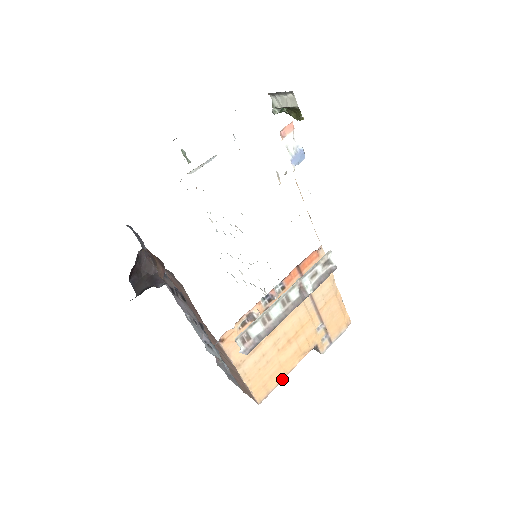
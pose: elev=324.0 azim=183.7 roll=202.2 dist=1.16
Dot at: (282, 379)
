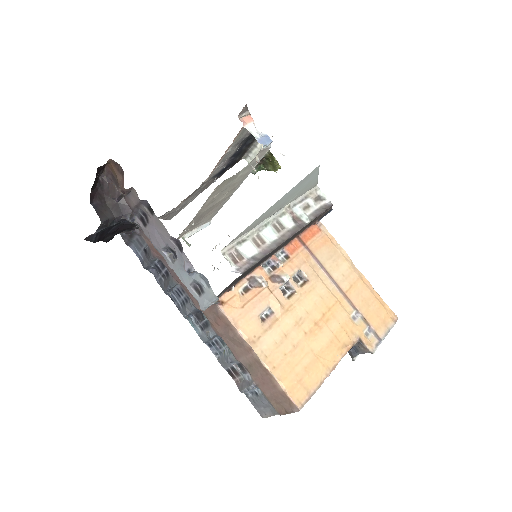
Dot at: (324, 377)
